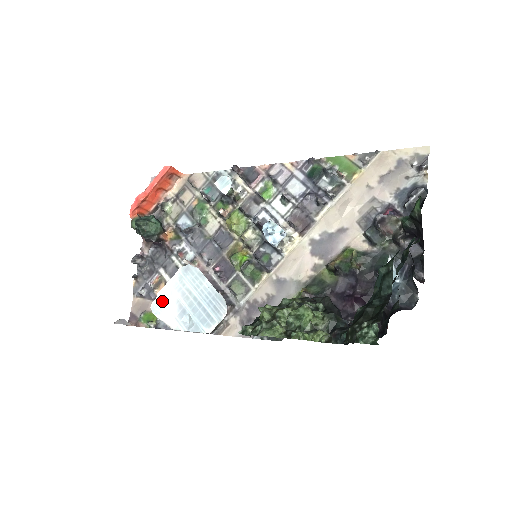
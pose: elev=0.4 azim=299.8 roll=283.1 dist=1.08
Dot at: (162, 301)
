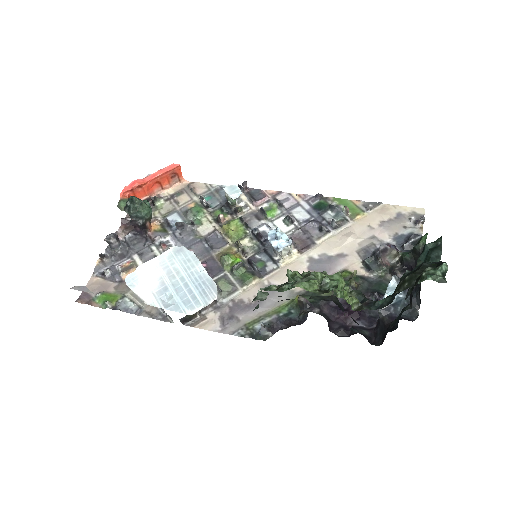
Dot at: (142, 274)
